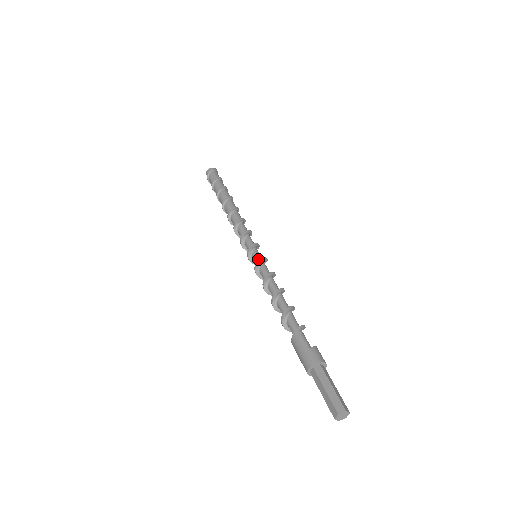
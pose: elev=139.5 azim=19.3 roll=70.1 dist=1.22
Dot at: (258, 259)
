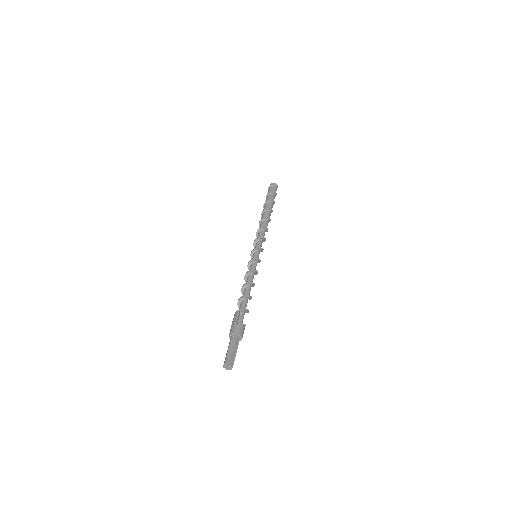
Dot at: (254, 258)
